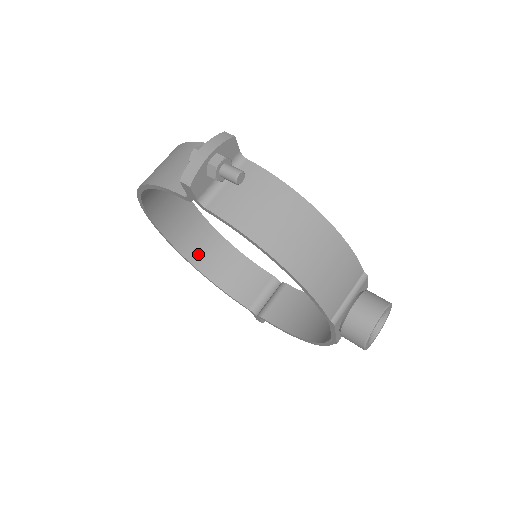
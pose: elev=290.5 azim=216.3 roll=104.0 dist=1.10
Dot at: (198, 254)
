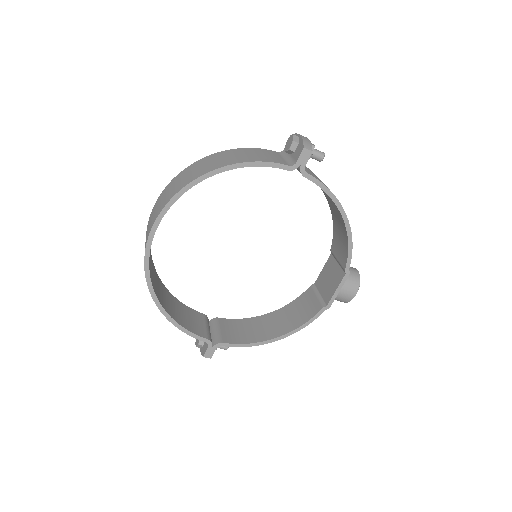
Dot at: (156, 288)
